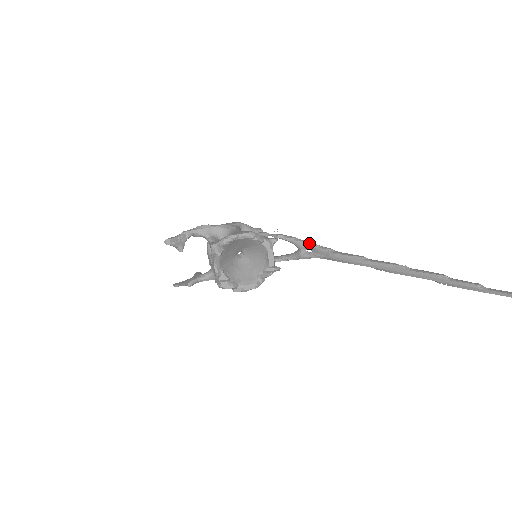
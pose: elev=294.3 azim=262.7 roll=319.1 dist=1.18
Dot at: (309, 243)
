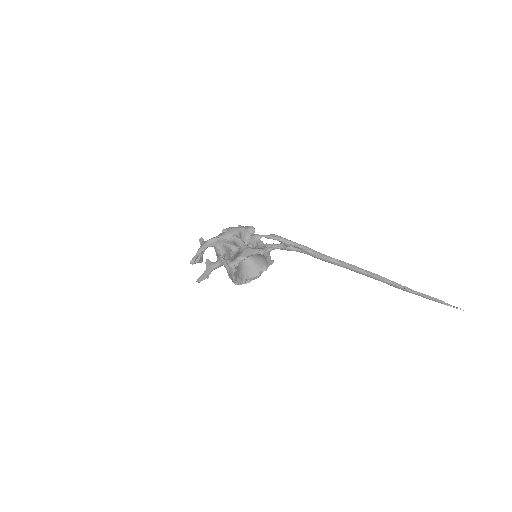
Dot at: (294, 243)
